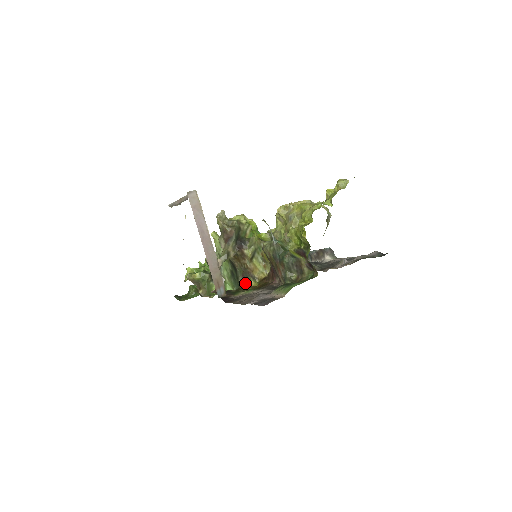
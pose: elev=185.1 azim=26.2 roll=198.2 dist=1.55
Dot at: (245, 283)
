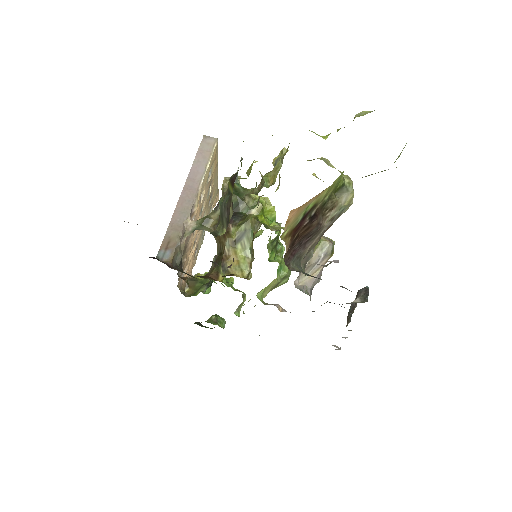
Dot at: (212, 273)
